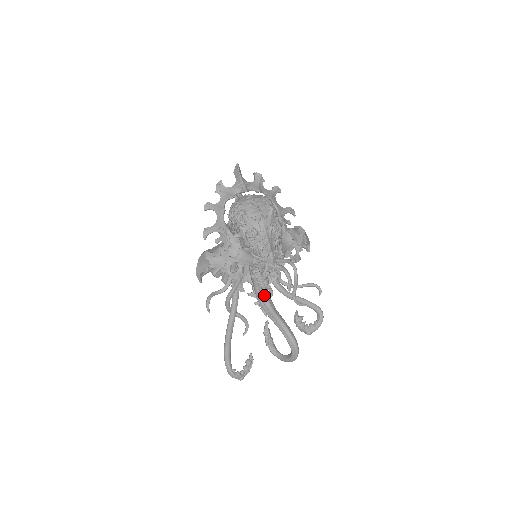
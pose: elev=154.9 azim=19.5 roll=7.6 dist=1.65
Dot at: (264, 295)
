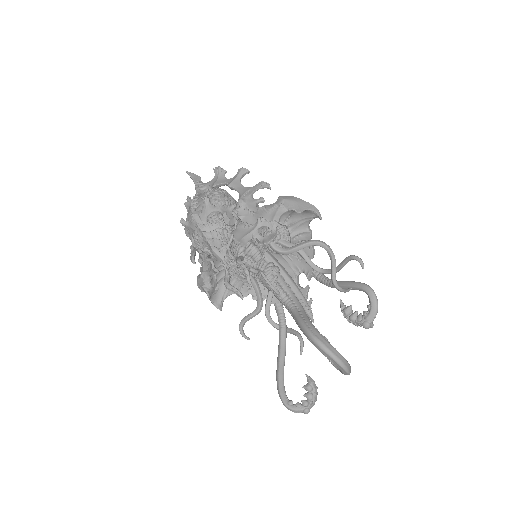
Dot at: (282, 298)
